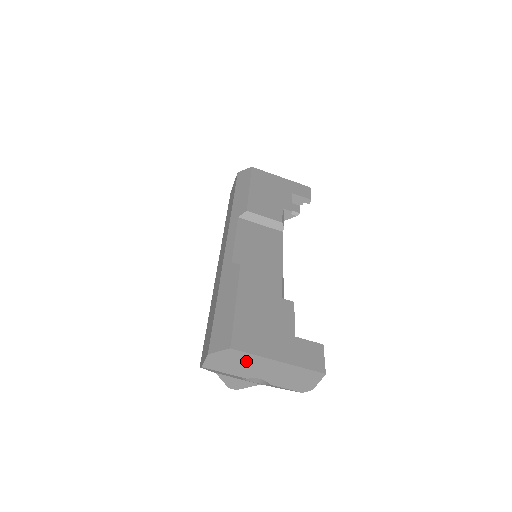
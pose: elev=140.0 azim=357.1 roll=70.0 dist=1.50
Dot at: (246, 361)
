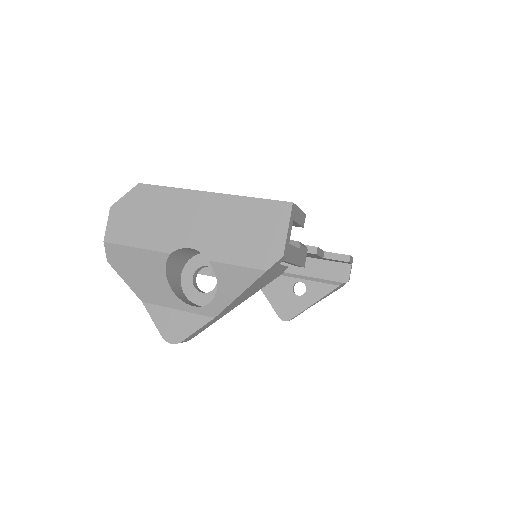
Dot at: (163, 207)
